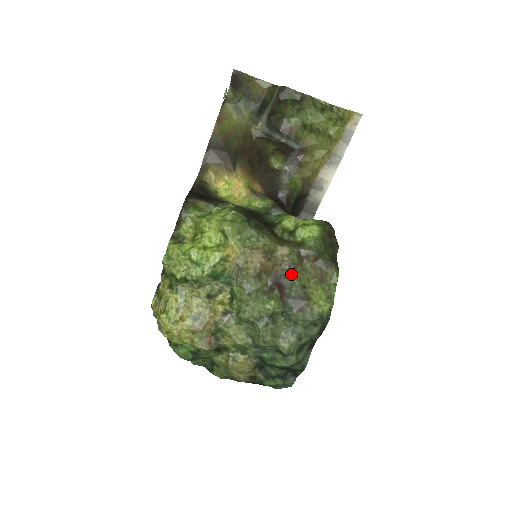
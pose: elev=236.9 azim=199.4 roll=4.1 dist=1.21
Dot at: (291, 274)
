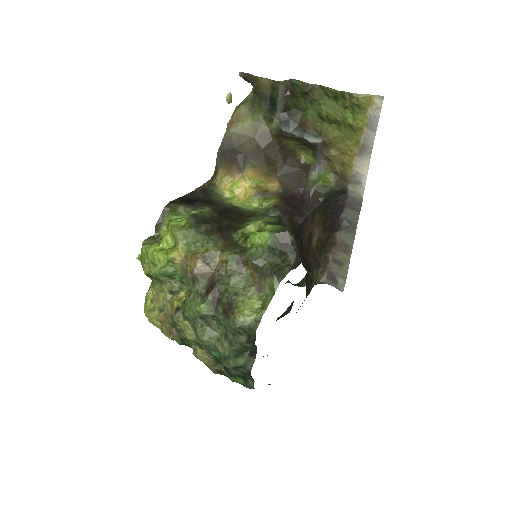
Dot at: (226, 280)
